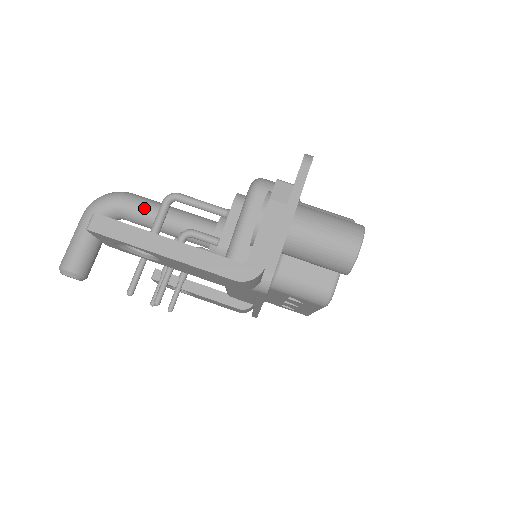
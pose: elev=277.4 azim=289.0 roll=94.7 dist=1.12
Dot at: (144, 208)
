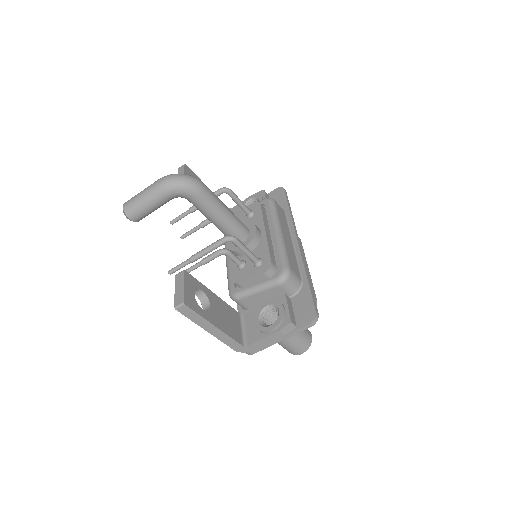
Dot at: (207, 209)
